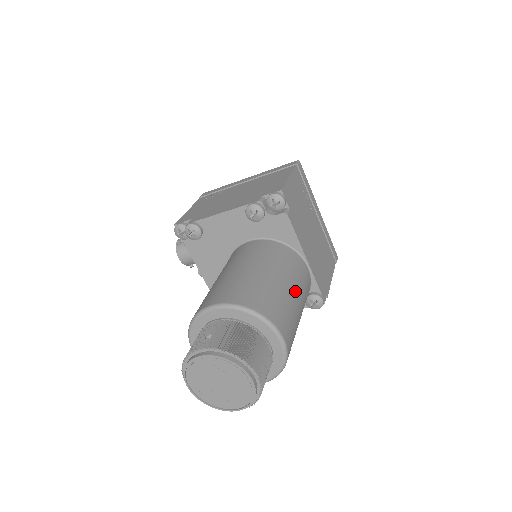
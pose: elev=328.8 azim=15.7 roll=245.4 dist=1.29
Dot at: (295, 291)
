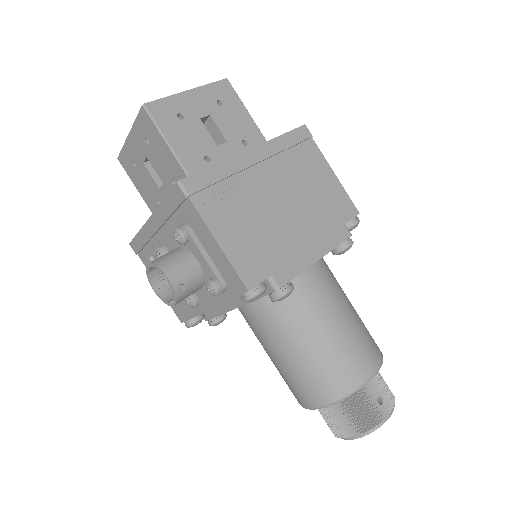
Dot at: occluded
